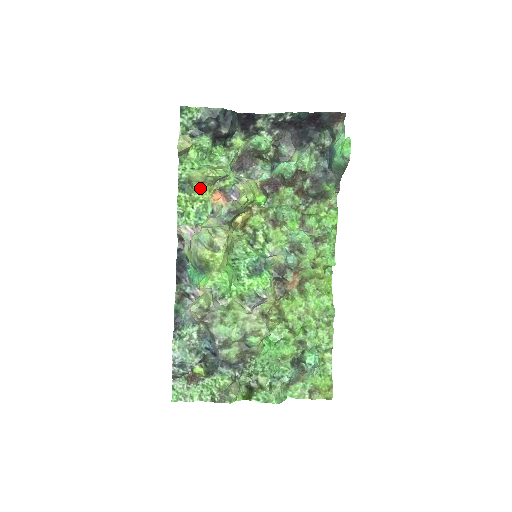
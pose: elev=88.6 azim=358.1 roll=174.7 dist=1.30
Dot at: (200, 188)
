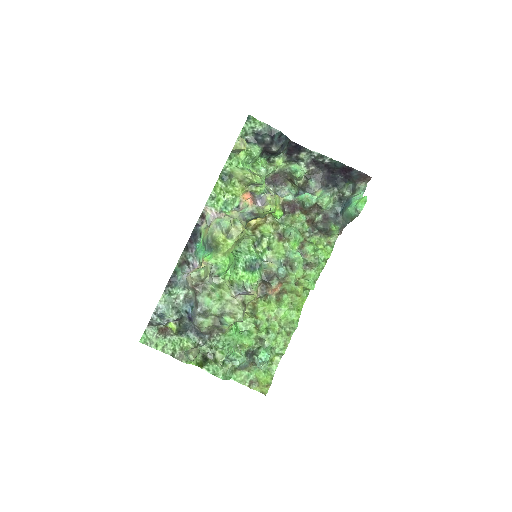
Dot at: (236, 184)
